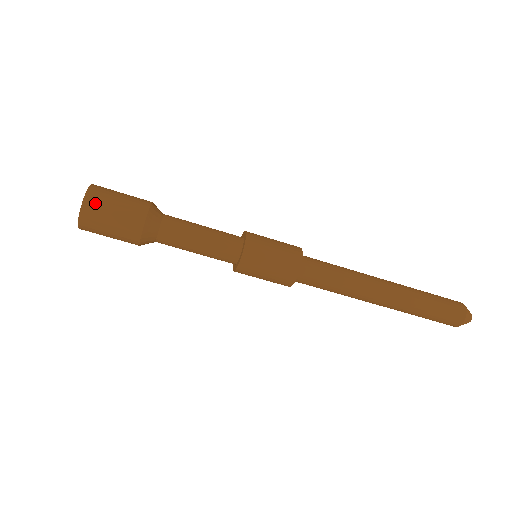
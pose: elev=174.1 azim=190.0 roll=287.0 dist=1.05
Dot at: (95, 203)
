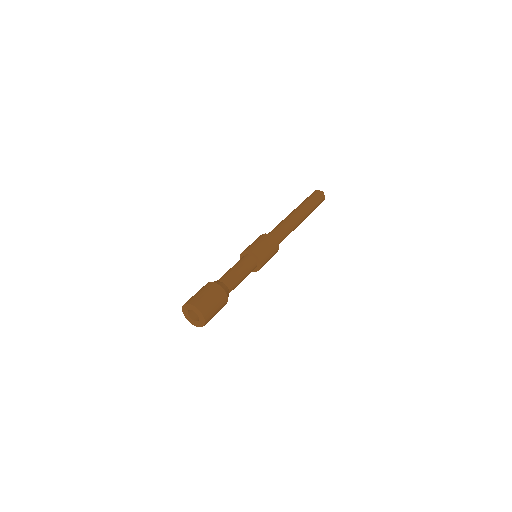
Dot at: (208, 312)
